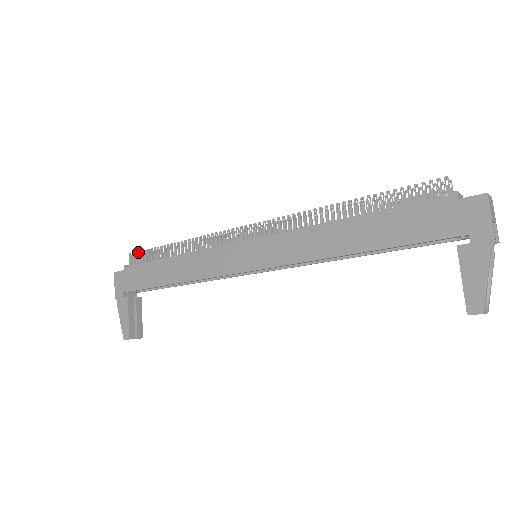
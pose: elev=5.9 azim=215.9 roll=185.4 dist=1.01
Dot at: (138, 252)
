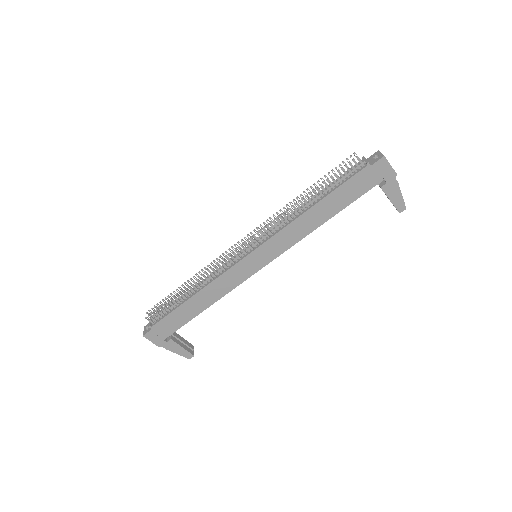
Dot at: occluded
